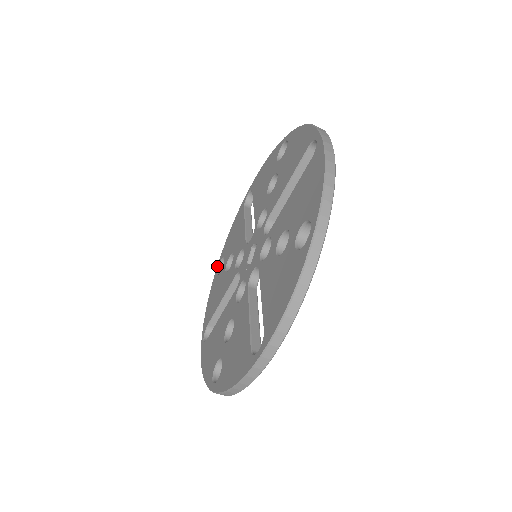
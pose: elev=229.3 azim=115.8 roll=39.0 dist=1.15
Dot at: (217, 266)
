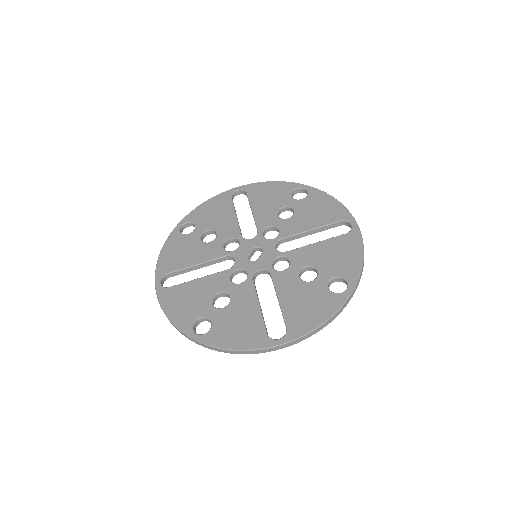
Dot at: (179, 224)
